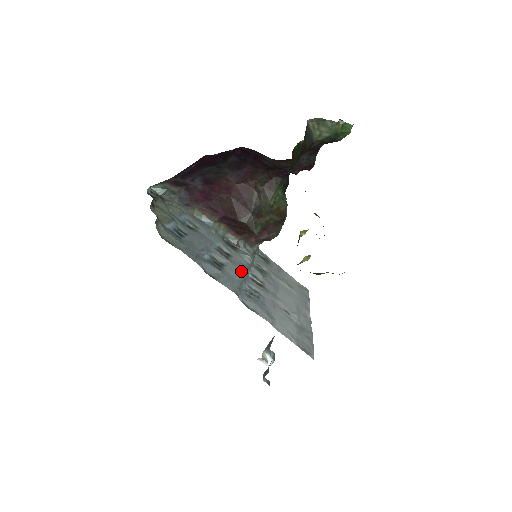
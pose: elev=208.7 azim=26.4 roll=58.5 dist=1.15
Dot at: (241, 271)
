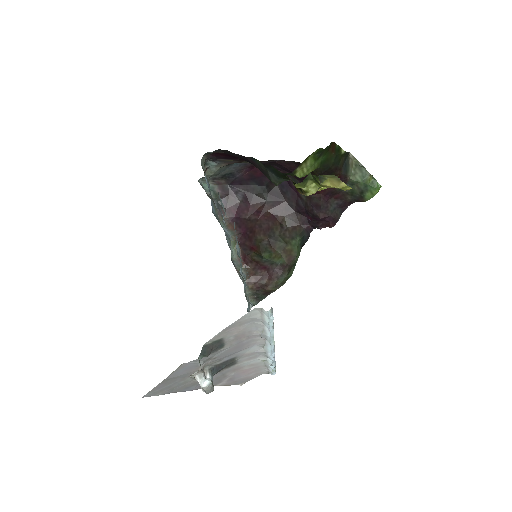
Dot at: occluded
